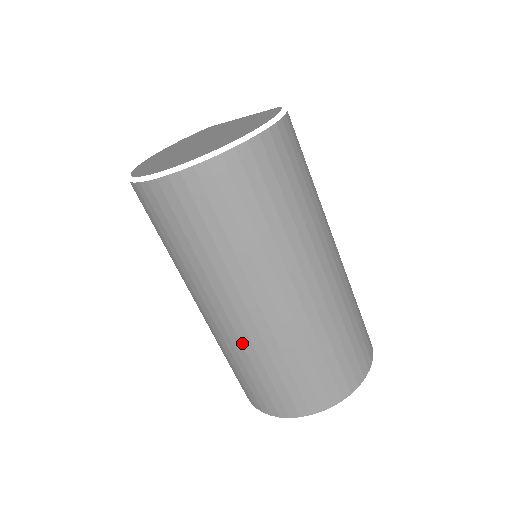
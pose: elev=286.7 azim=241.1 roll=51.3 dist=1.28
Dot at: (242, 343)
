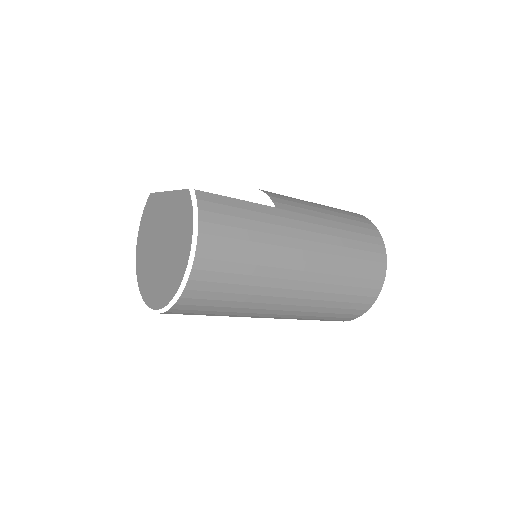
Dot at: occluded
